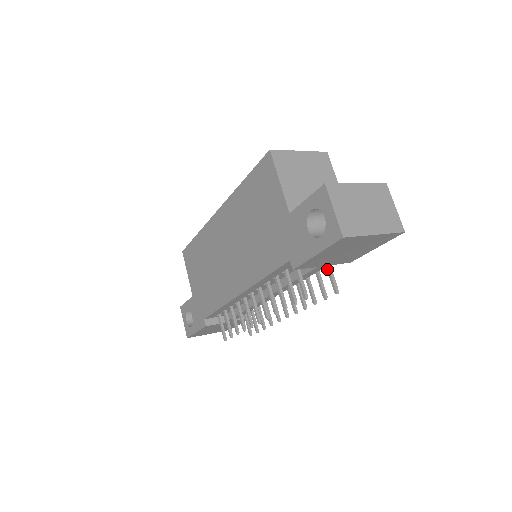
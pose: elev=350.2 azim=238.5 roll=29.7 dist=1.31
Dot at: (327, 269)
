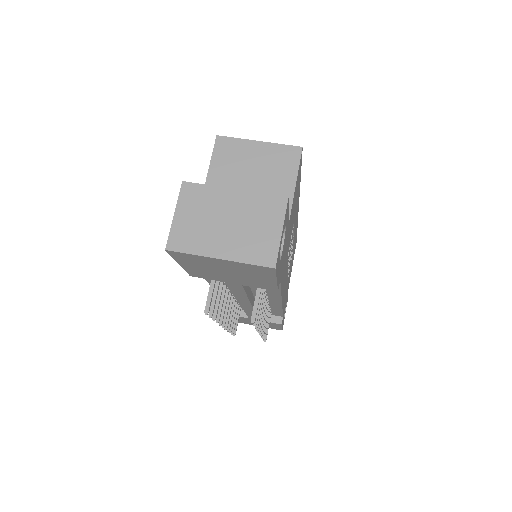
Dot at: (256, 290)
